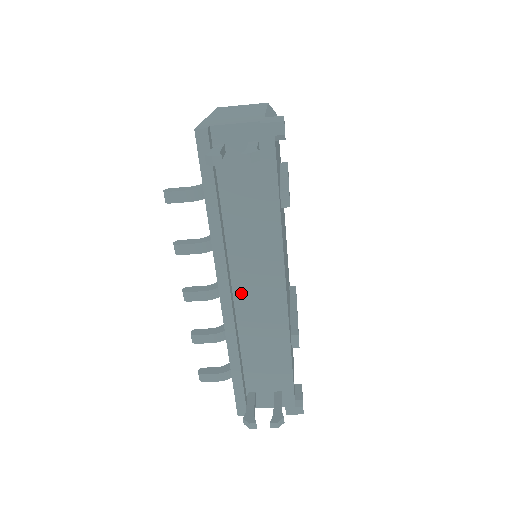
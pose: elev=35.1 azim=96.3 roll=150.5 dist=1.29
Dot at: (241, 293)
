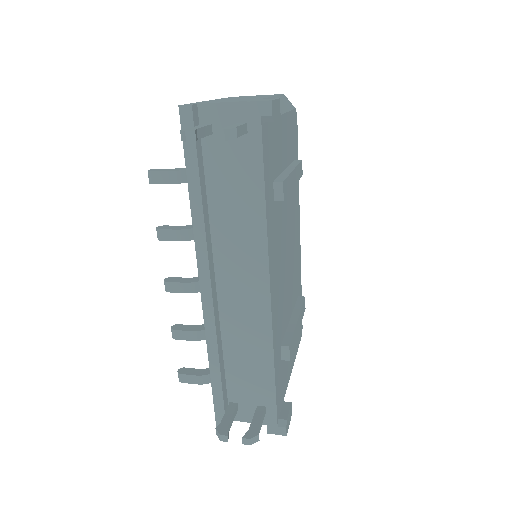
Dot at: (225, 290)
